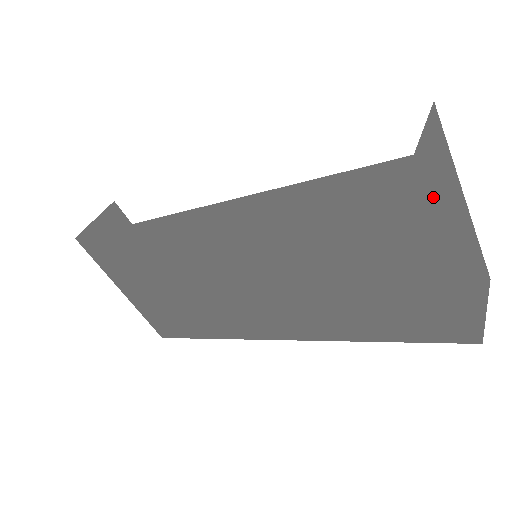
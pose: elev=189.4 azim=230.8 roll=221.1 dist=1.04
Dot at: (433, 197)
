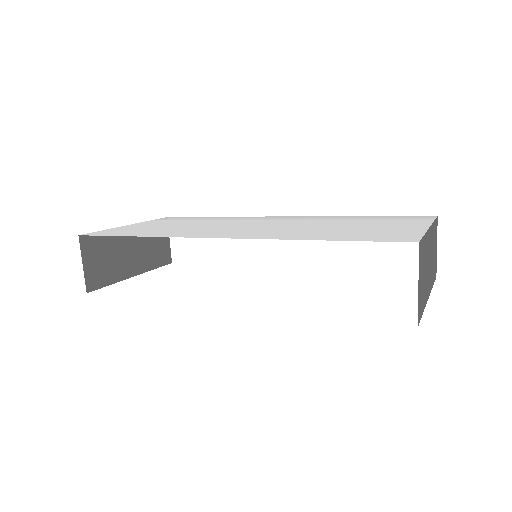
Dot at: (423, 306)
